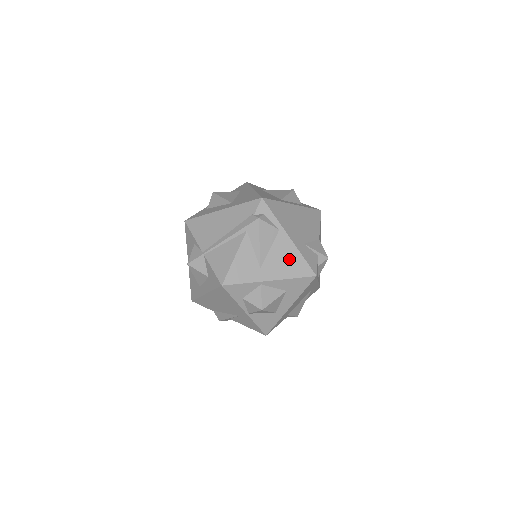
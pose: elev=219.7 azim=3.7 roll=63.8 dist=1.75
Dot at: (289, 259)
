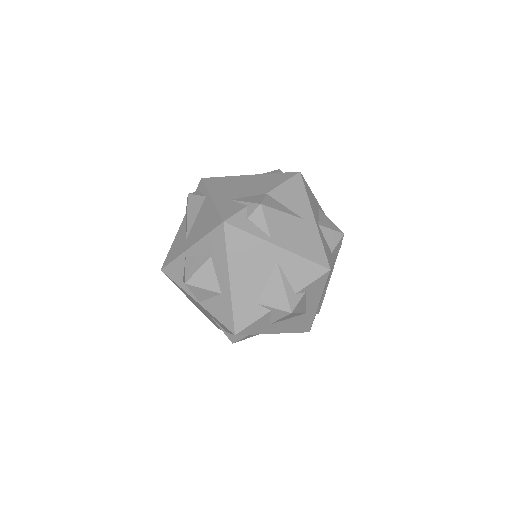
Dot at: (207, 218)
